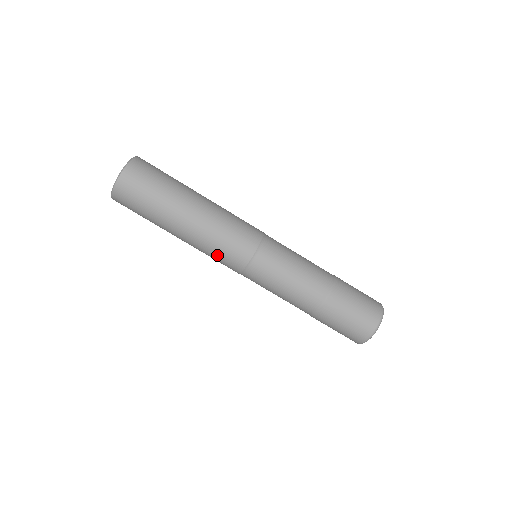
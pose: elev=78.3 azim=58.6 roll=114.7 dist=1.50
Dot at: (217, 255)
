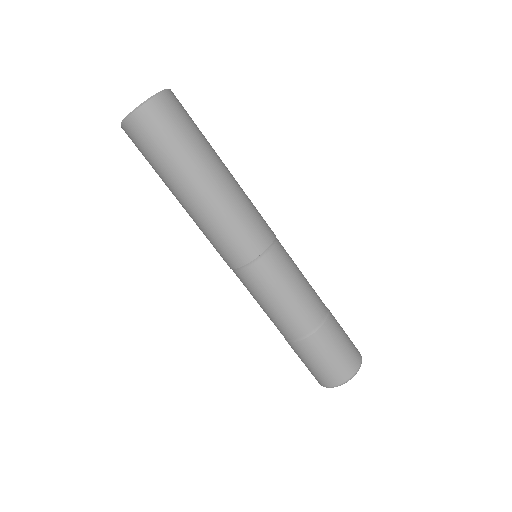
Dot at: (222, 238)
